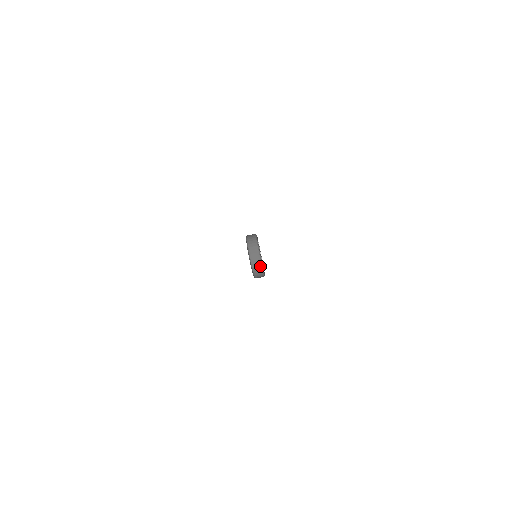
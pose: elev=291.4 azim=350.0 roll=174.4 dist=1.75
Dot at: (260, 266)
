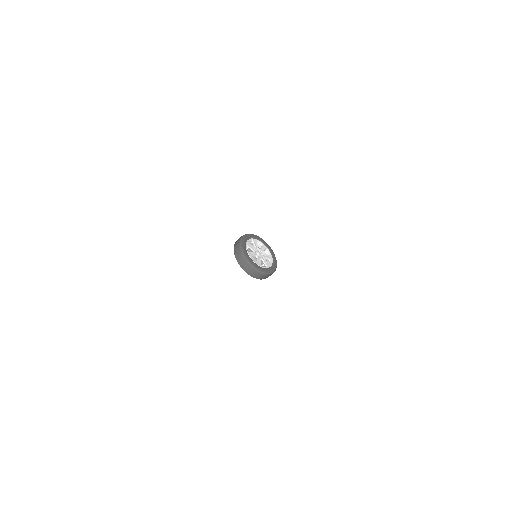
Dot at: (261, 274)
